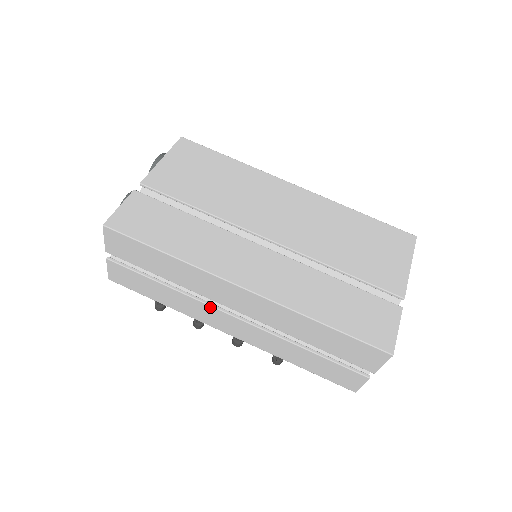
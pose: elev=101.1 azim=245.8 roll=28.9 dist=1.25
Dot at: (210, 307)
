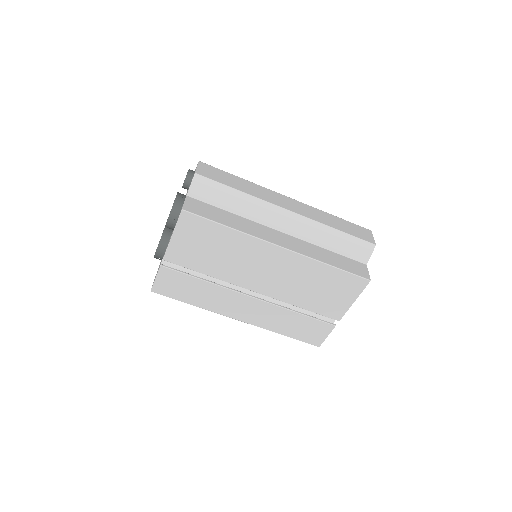
Dot at: occluded
